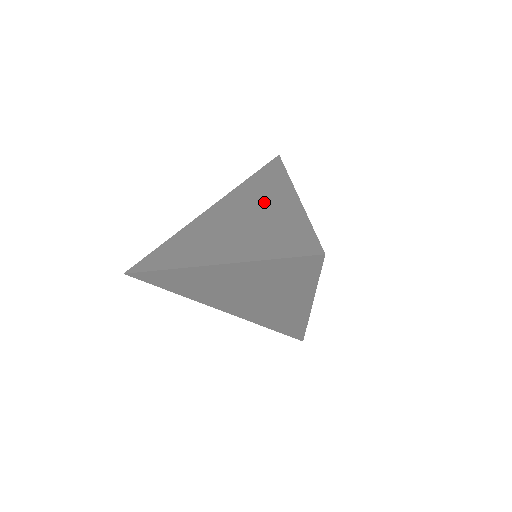
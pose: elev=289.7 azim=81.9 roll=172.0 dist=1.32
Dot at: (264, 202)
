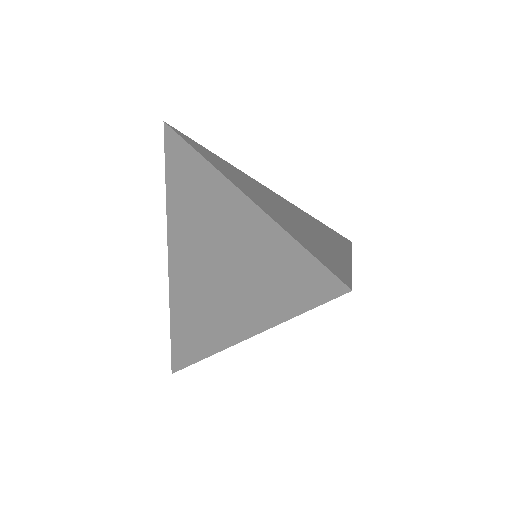
Dot at: (215, 219)
